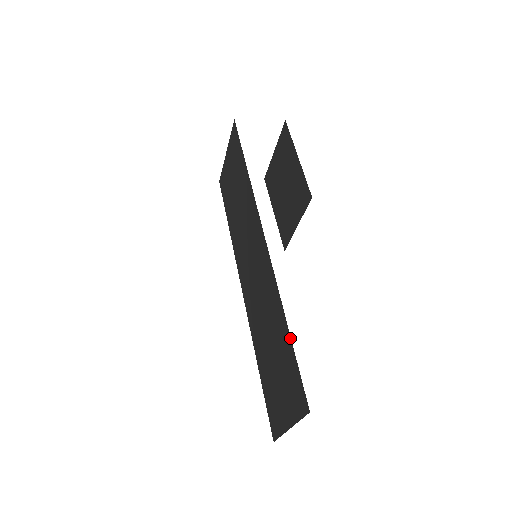
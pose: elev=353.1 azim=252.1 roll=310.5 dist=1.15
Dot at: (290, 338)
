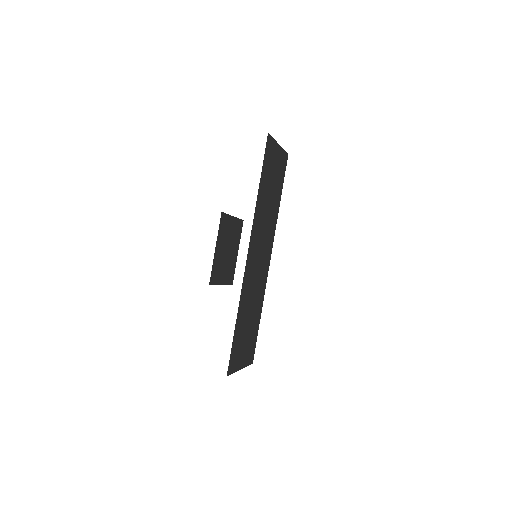
Dot at: (234, 331)
